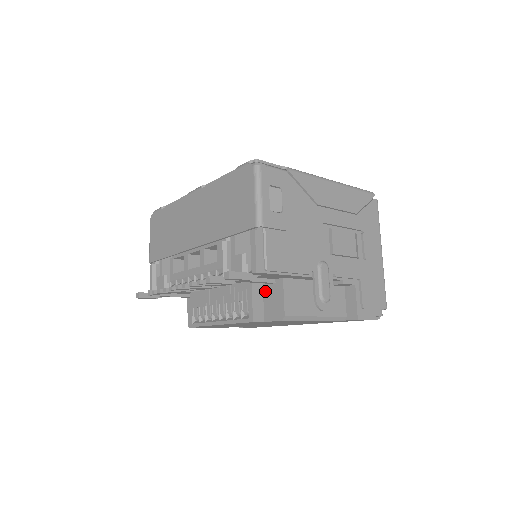
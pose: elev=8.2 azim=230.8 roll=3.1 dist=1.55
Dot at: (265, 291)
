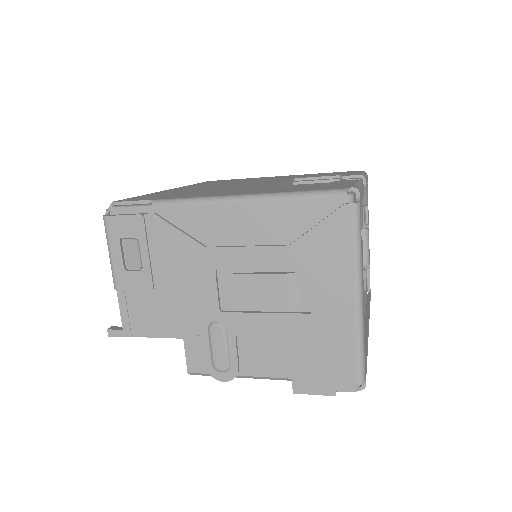
Dot at: occluded
